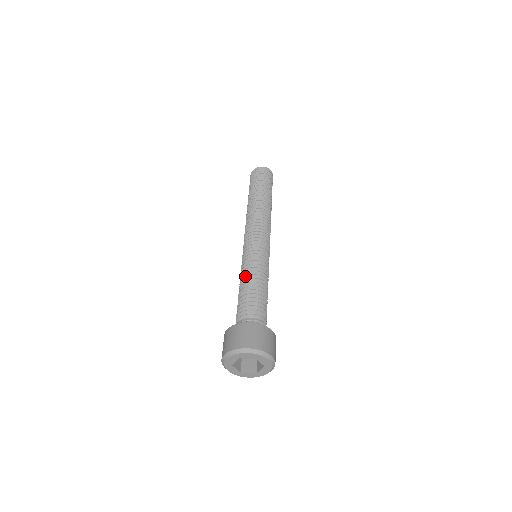
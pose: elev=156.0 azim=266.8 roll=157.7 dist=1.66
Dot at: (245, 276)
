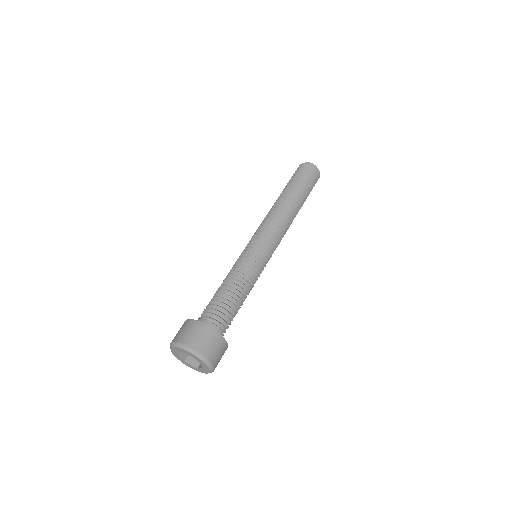
Dot at: (231, 274)
